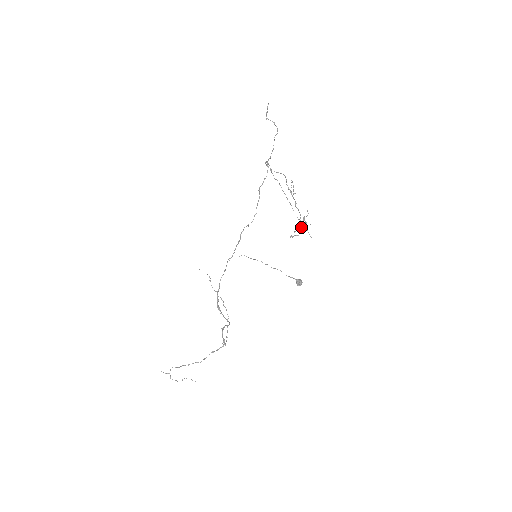
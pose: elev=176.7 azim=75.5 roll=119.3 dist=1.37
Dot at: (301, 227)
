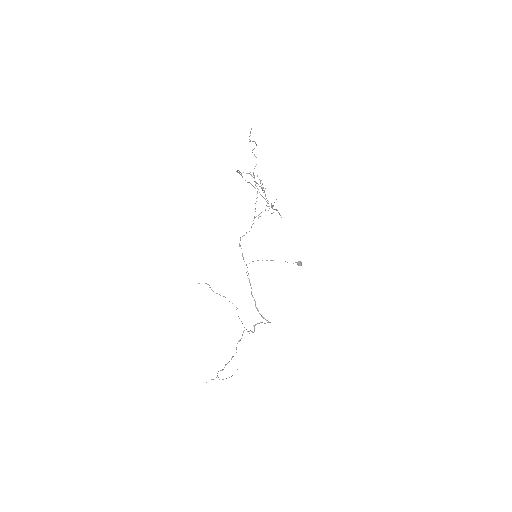
Dot at: (268, 210)
